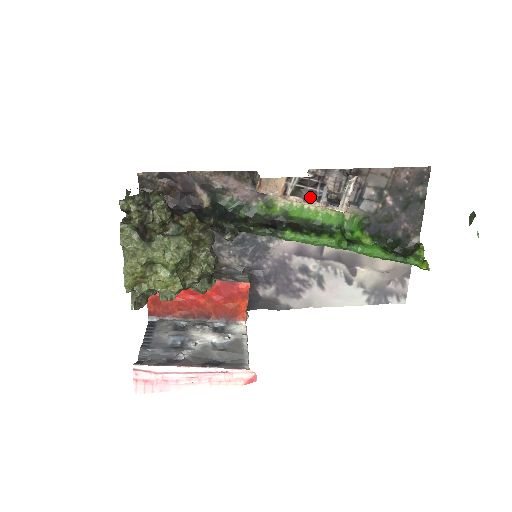
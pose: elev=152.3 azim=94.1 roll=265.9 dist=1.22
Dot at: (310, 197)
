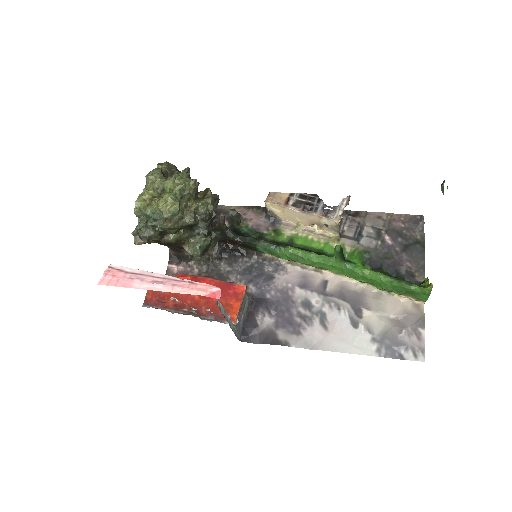
Dot at: (308, 208)
